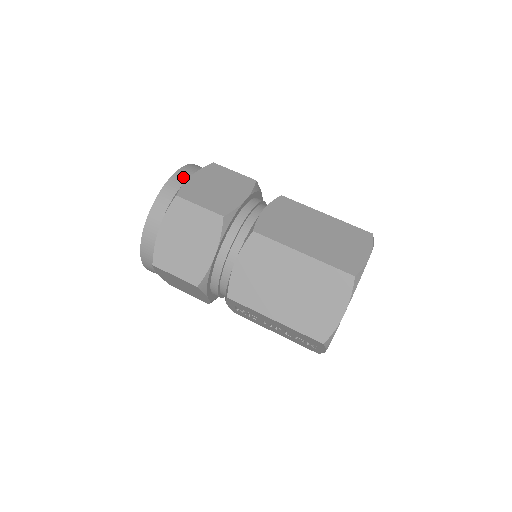
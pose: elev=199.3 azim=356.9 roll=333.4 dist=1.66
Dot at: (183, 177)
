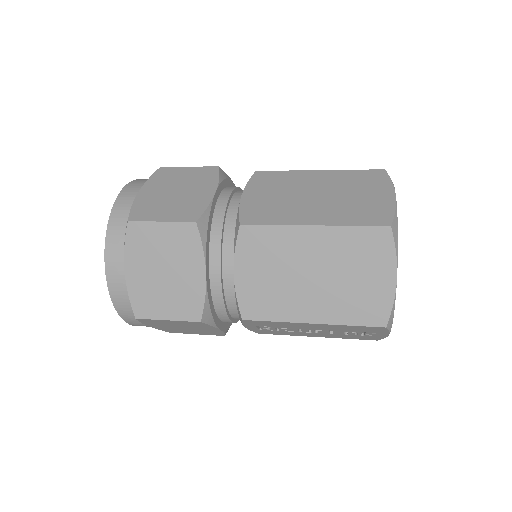
Dot at: (129, 197)
